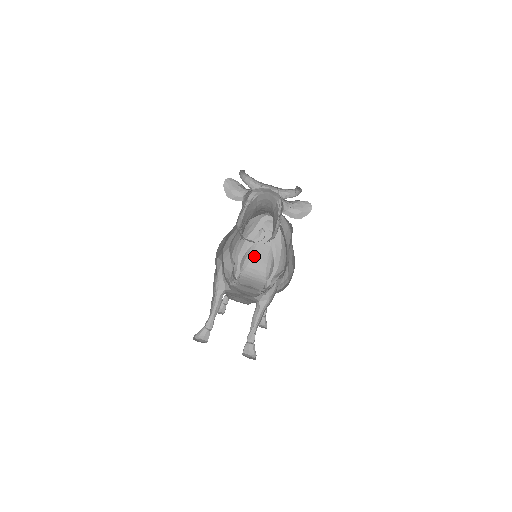
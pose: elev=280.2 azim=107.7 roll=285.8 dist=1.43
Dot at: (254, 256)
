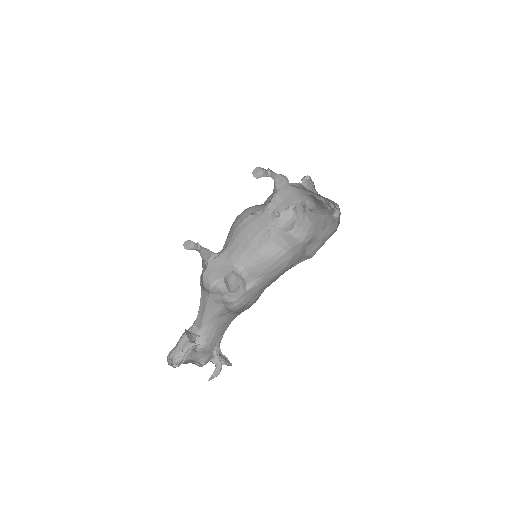
Dot at: occluded
